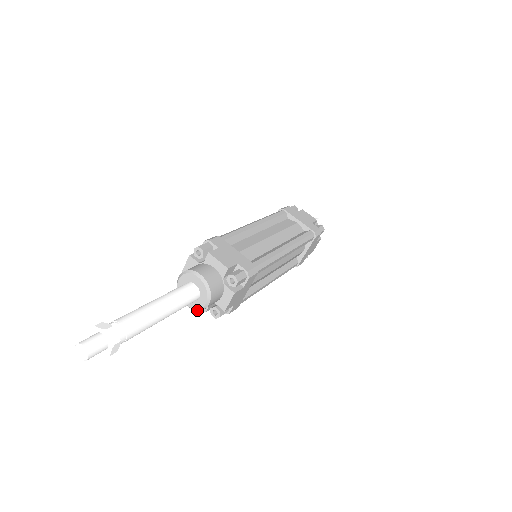
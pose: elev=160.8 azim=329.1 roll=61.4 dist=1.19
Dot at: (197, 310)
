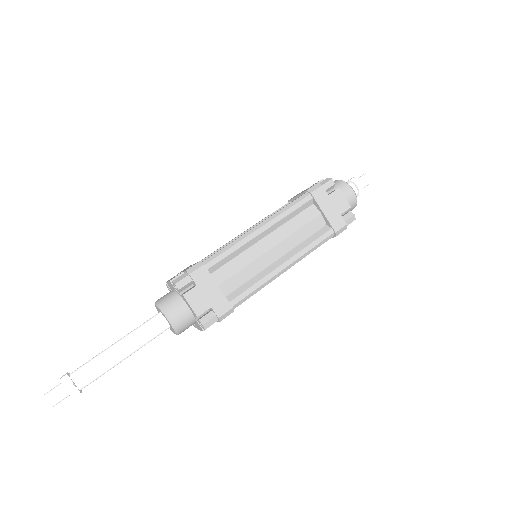
Dot at: occluded
